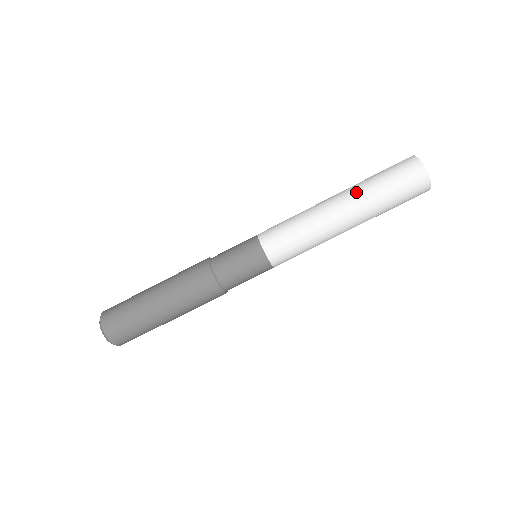
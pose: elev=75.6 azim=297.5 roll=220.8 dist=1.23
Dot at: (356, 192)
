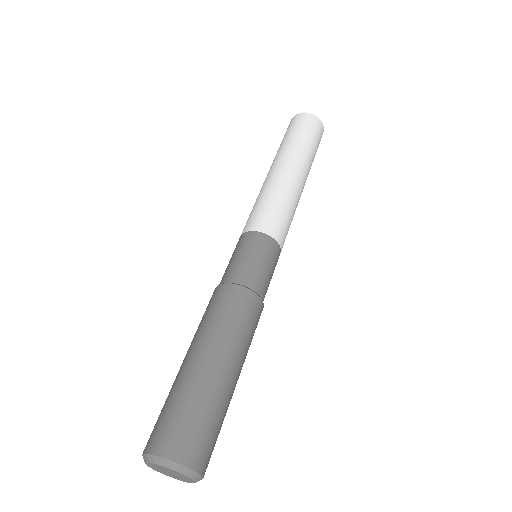
Dot at: (274, 158)
